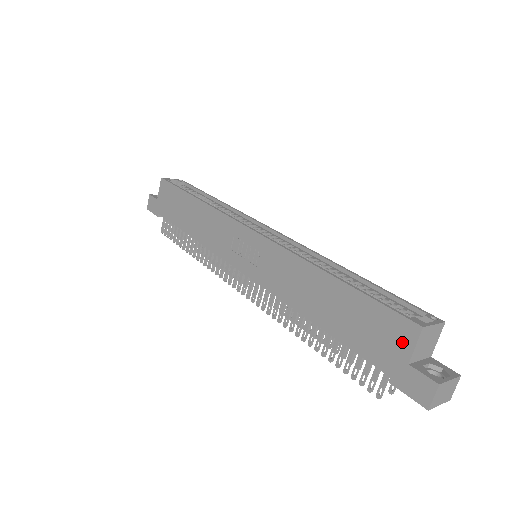
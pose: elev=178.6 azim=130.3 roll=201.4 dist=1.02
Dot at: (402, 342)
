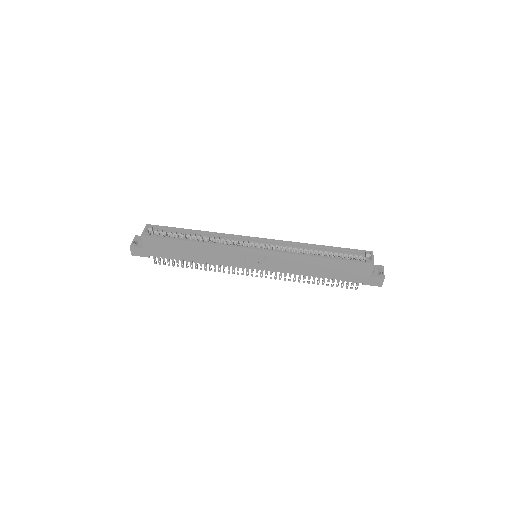
Dot at: (366, 271)
